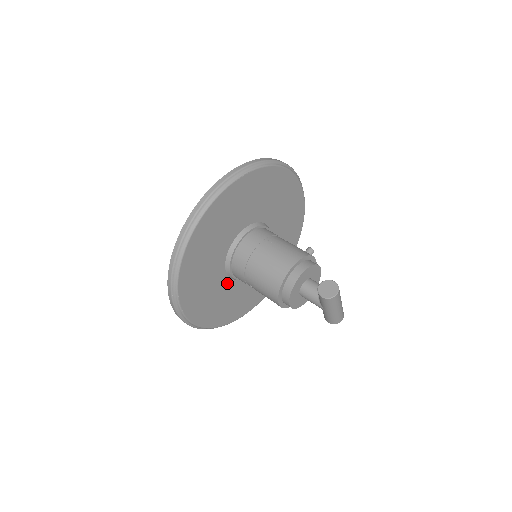
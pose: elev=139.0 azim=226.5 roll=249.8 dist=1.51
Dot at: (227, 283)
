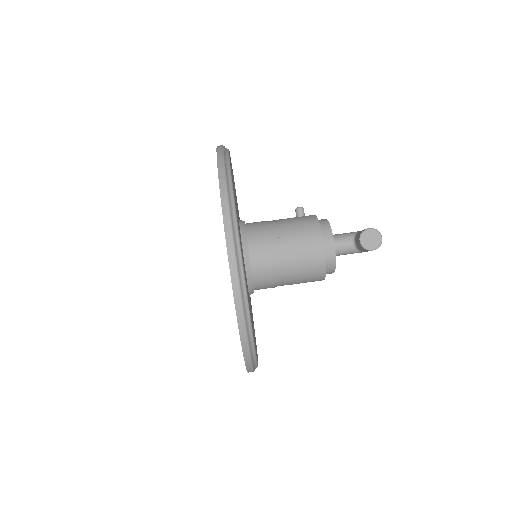
Dot at: occluded
